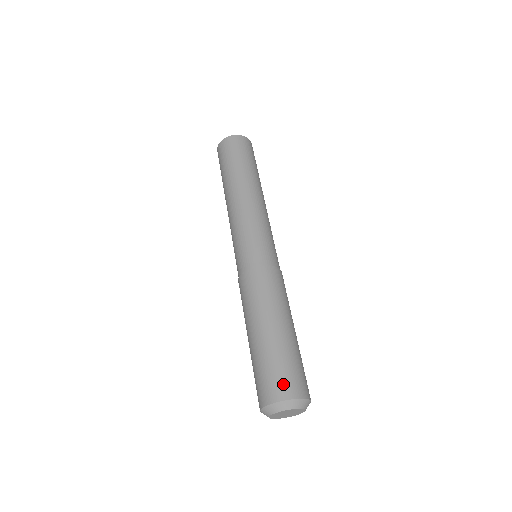
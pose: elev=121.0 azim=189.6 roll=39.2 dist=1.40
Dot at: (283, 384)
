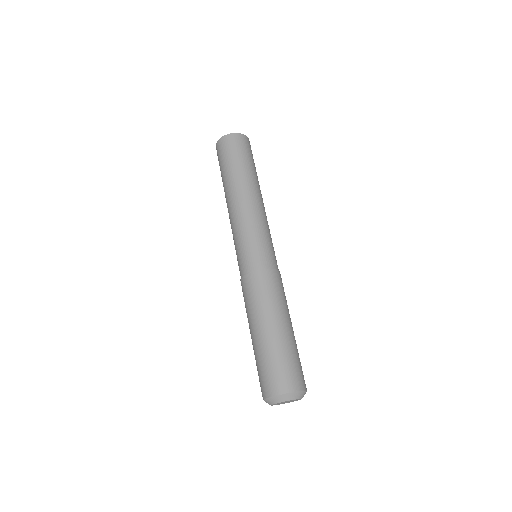
Dot at: (295, 377)
